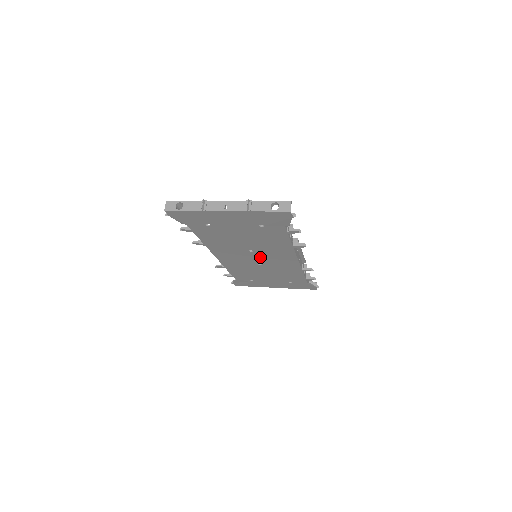
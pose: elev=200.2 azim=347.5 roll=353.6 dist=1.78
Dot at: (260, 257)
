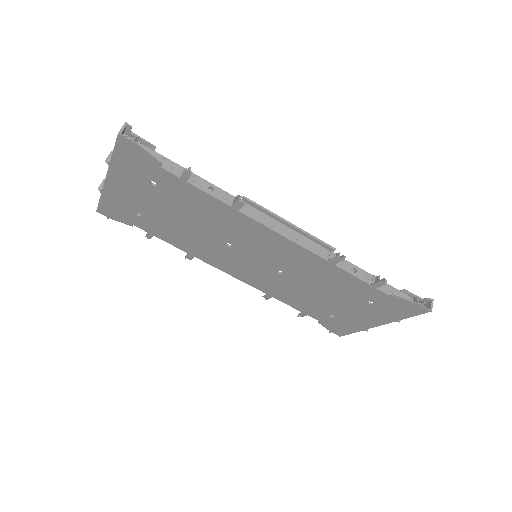
Dot at: (255, 254)
